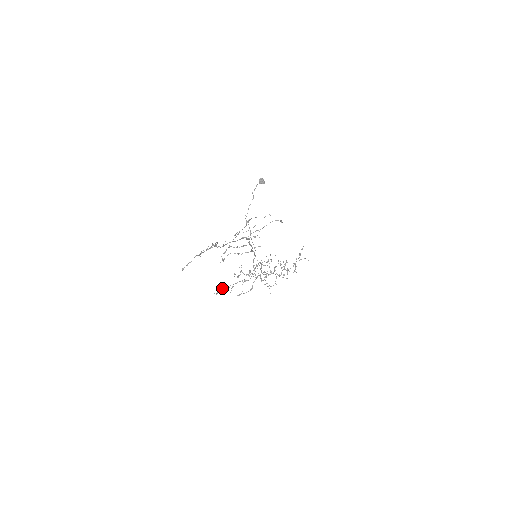
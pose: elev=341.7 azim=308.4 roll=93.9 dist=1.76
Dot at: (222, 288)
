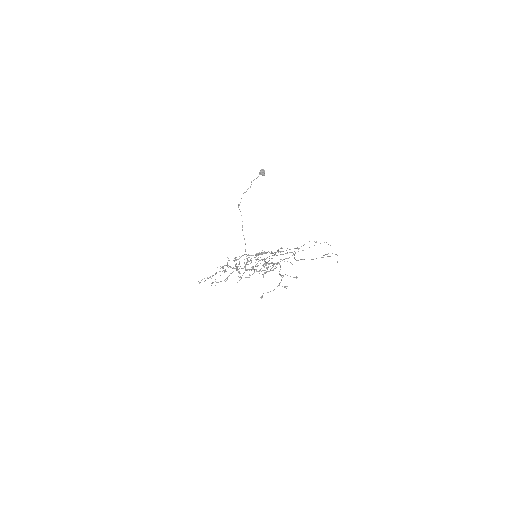
Dot at: occluded
